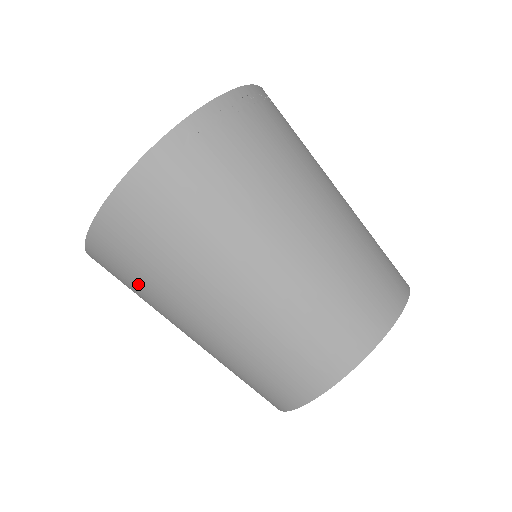
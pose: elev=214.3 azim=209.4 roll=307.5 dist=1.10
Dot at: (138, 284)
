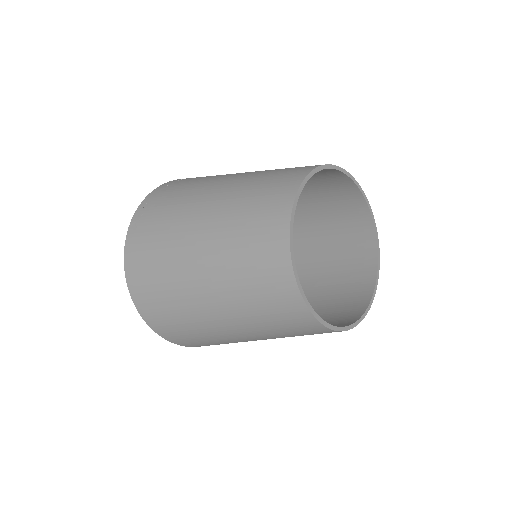
Dot at: (183, 325)
